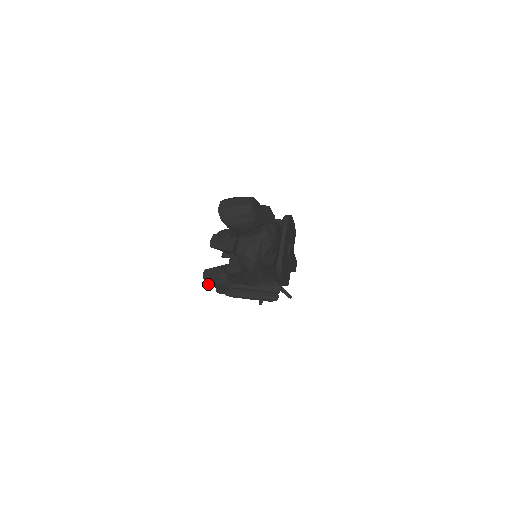
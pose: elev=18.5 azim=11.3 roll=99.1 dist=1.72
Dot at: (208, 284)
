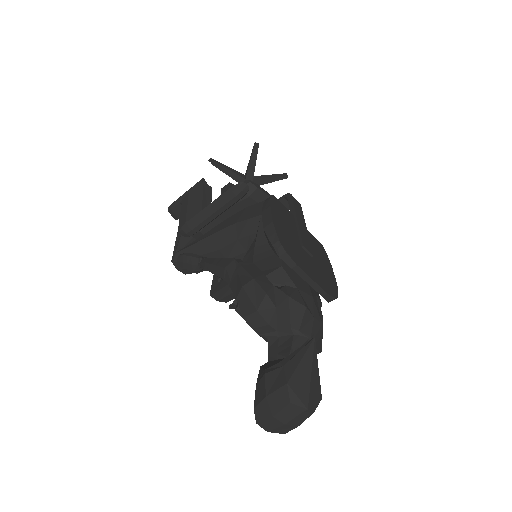
Dot at: occluded
